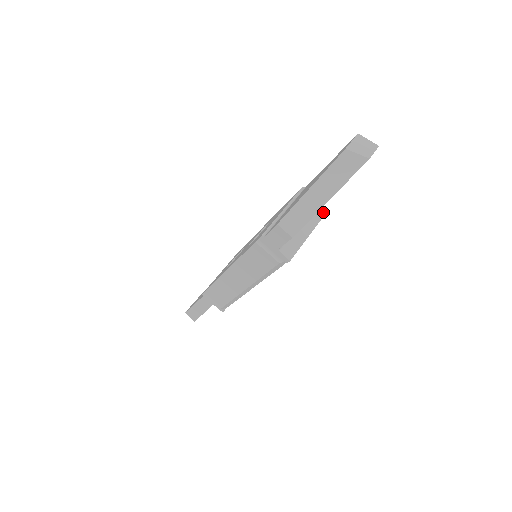
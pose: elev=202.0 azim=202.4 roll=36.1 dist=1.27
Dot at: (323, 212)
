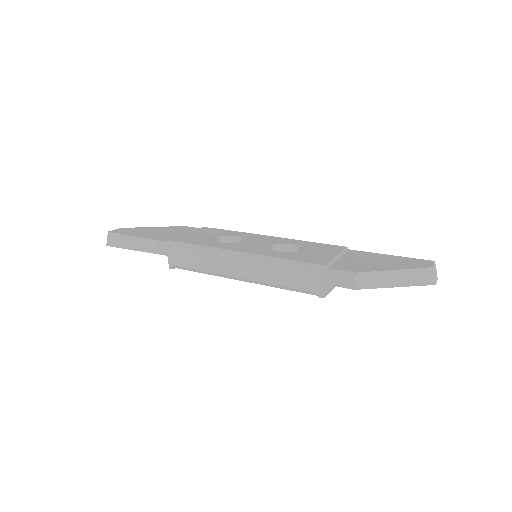
Dot at: occluded
